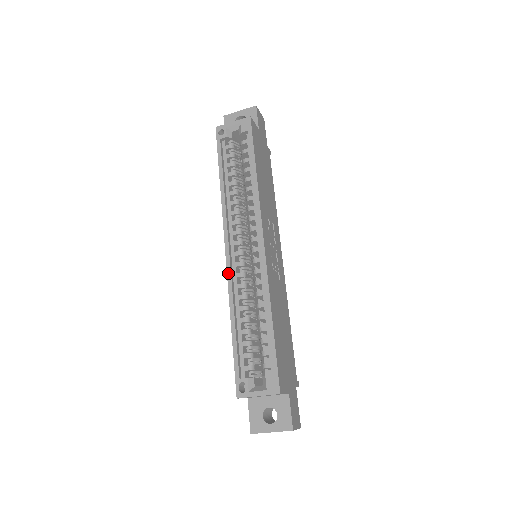
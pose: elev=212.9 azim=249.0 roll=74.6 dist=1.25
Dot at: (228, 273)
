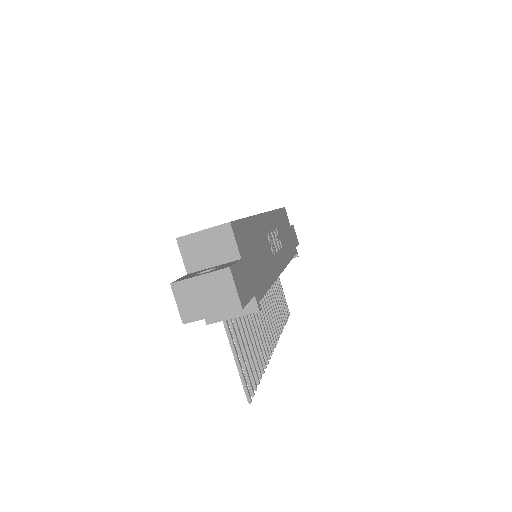
Dot at: occluded
